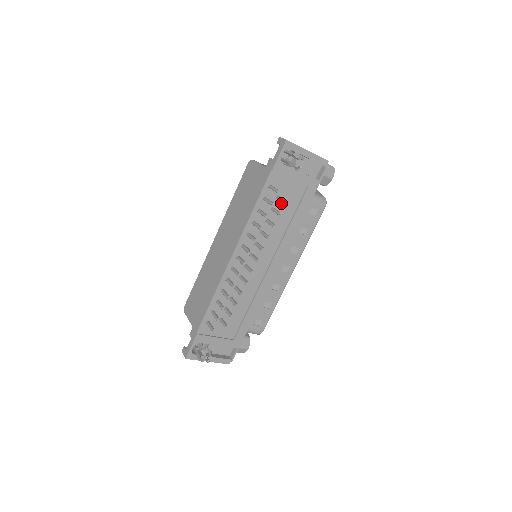
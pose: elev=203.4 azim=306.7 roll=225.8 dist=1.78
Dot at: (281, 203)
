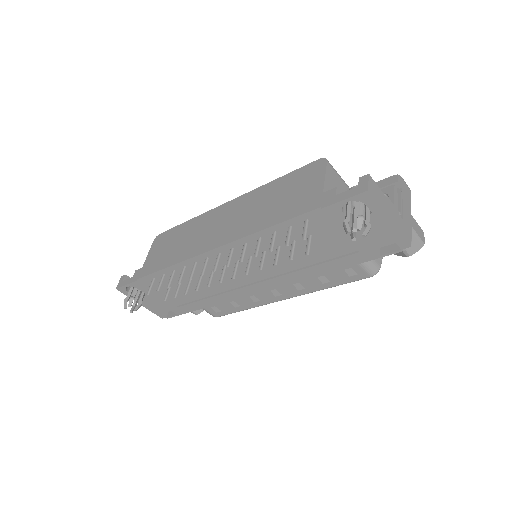
Dot at: occluded
